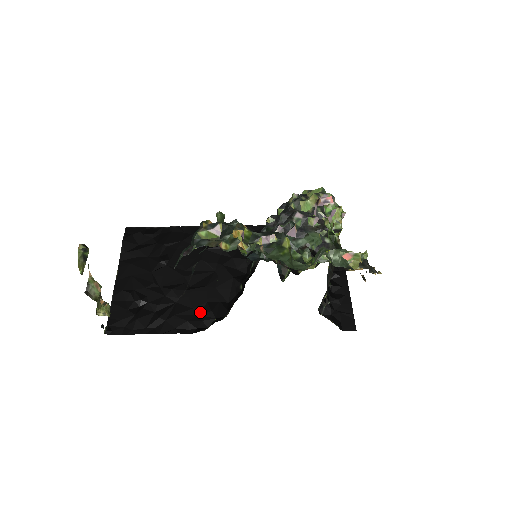
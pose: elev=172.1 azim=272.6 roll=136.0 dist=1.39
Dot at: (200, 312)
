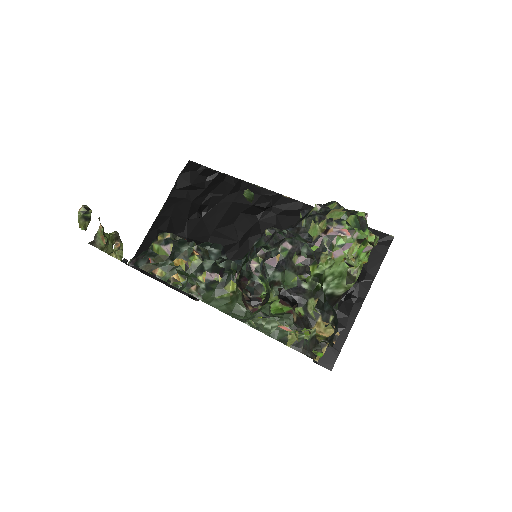
Dot at: occluded
